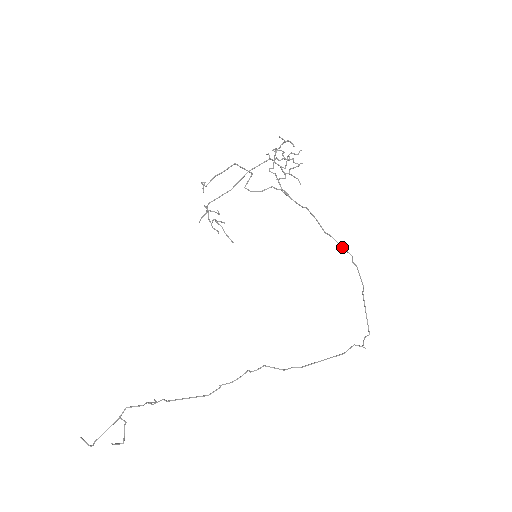
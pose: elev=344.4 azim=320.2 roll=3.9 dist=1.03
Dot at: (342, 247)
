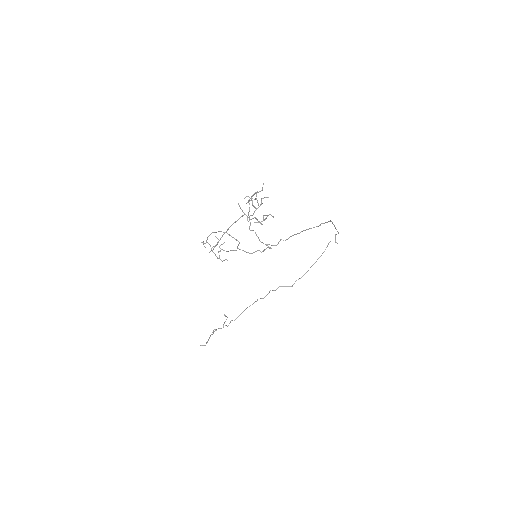
Dot at: occluded
